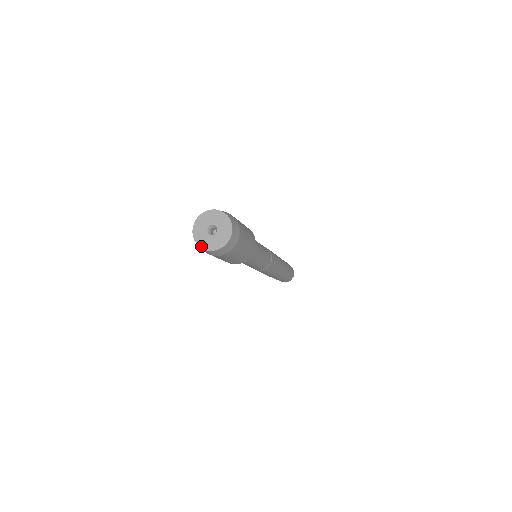
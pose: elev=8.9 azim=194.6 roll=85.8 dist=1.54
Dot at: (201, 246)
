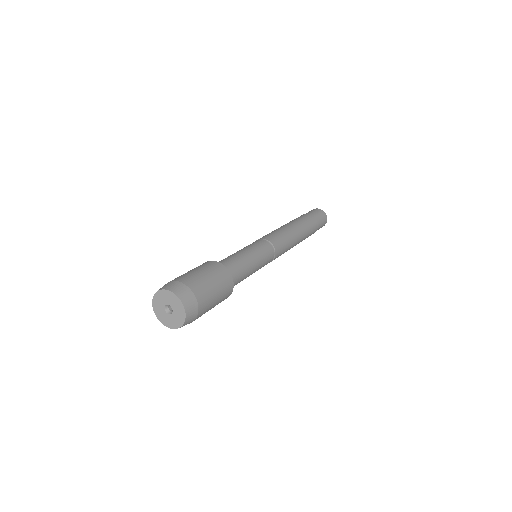
Dot at: (174, 328)
